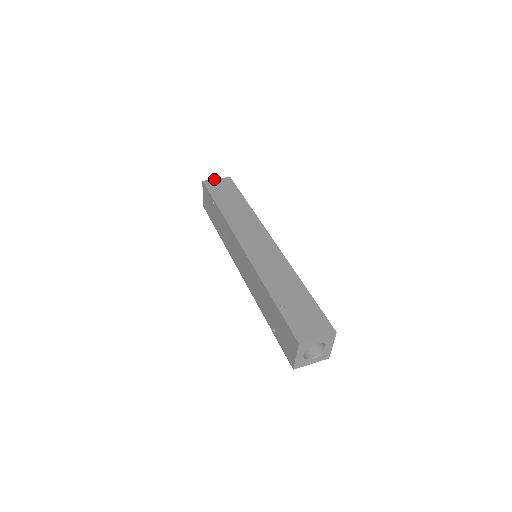
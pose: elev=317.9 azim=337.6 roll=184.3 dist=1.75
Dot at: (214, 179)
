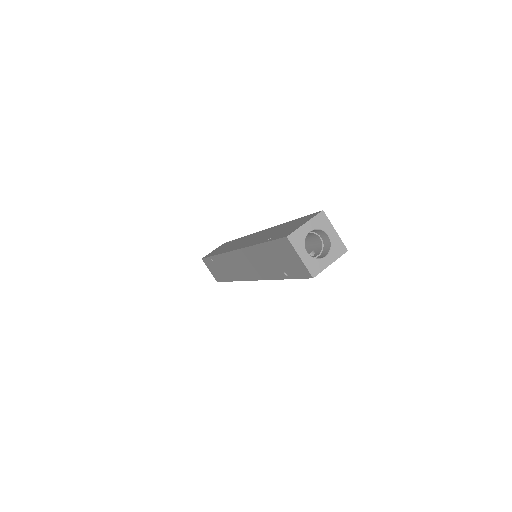
Dot at: occluded
